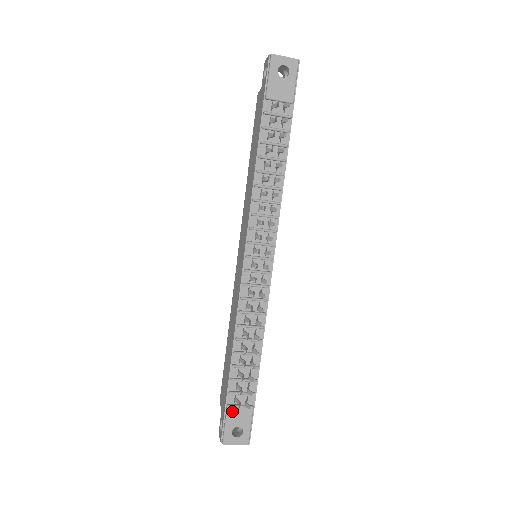
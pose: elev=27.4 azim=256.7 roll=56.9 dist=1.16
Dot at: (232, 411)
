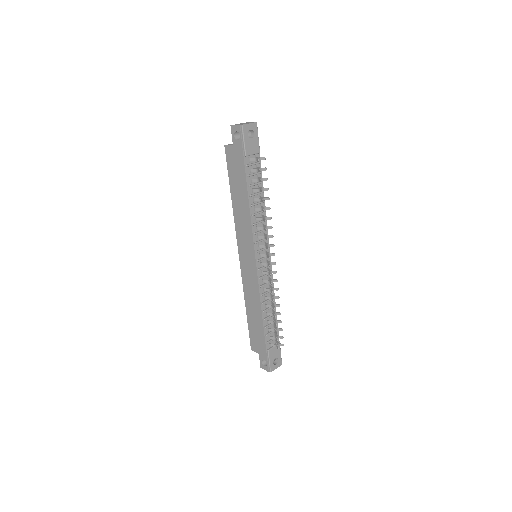
Dot at: (271, 352)
